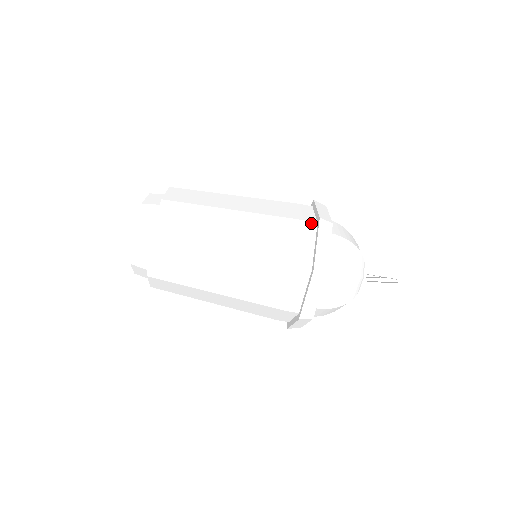
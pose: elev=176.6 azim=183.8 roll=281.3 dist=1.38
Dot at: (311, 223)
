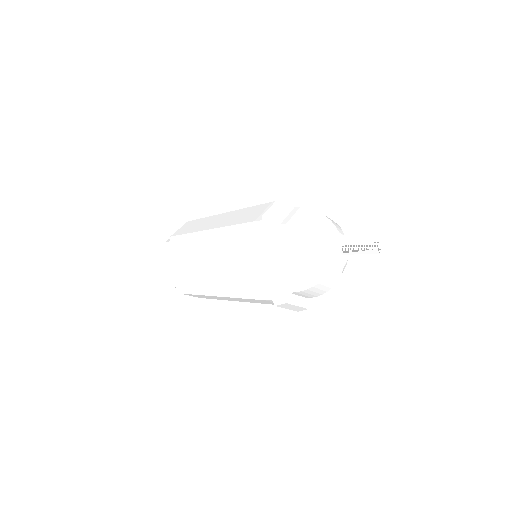
Dot at: occluded
